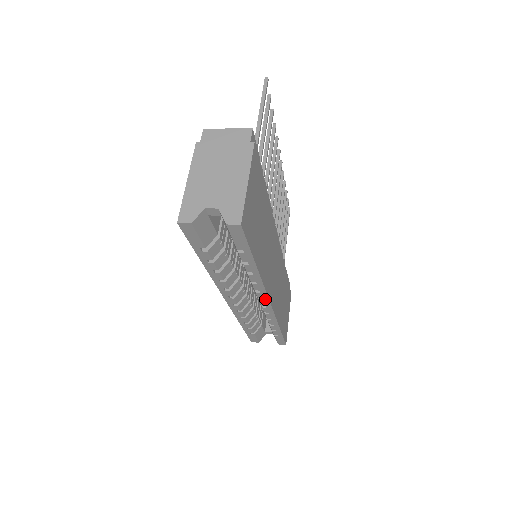
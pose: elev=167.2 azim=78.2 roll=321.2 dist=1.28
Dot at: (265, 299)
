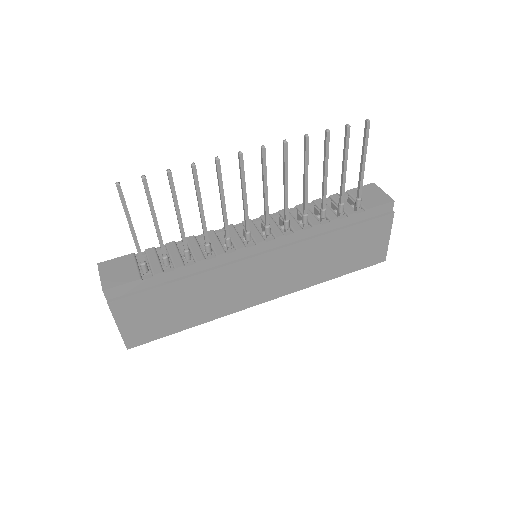
Dot at: (255, 303)
